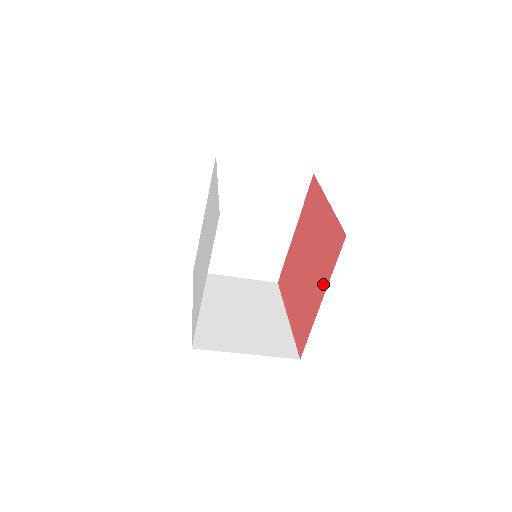
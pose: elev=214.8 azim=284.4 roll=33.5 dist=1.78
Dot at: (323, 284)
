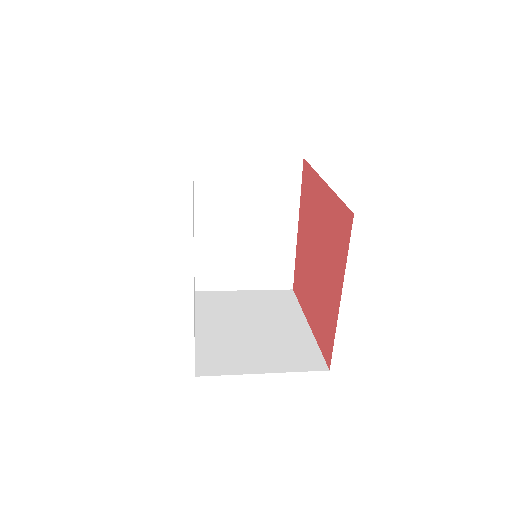
Dot at: (313, 323)
